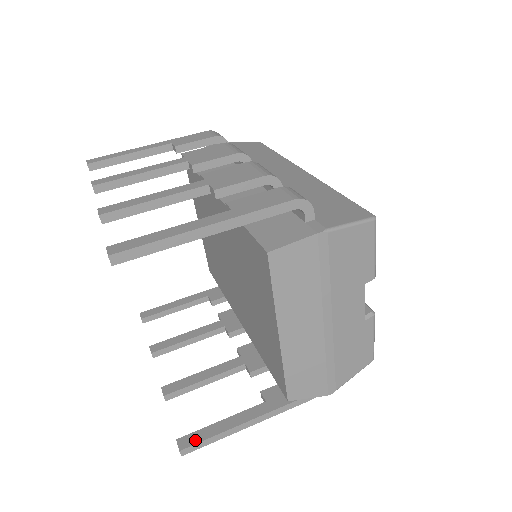
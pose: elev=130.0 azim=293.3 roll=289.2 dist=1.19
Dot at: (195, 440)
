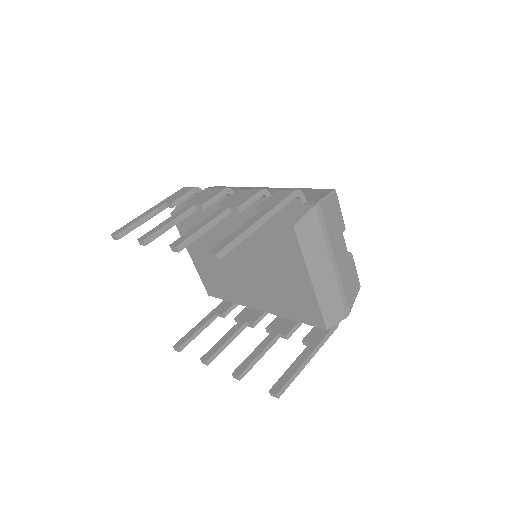
Dot at: (282, 384)
